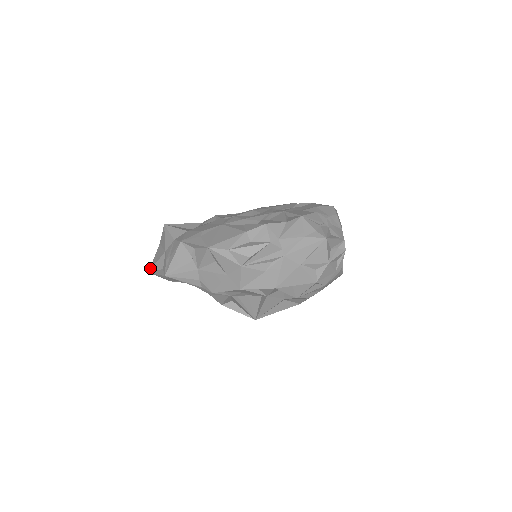
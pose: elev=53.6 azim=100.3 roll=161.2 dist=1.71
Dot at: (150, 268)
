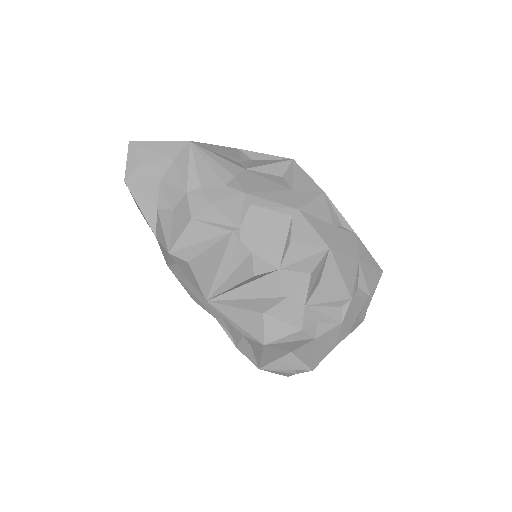
Dot at: occluded
